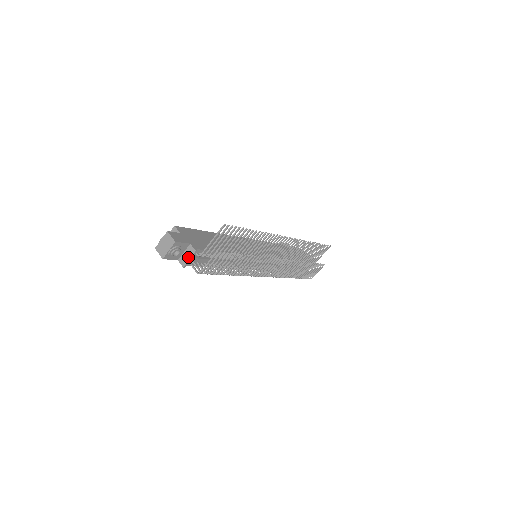
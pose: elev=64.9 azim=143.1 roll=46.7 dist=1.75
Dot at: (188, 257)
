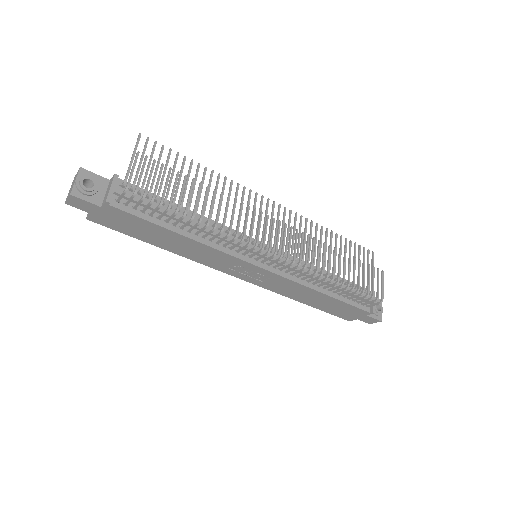
Dot at: (109, 188)
